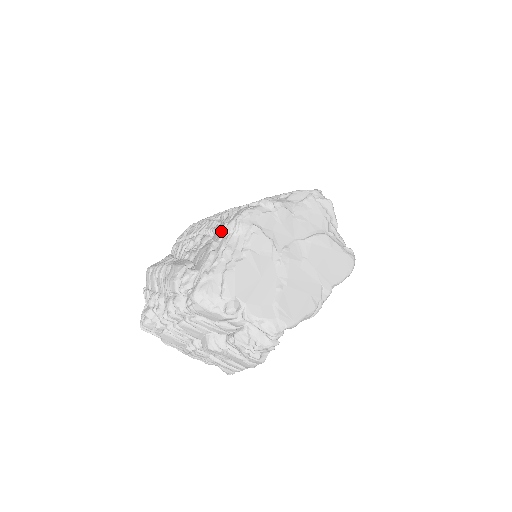
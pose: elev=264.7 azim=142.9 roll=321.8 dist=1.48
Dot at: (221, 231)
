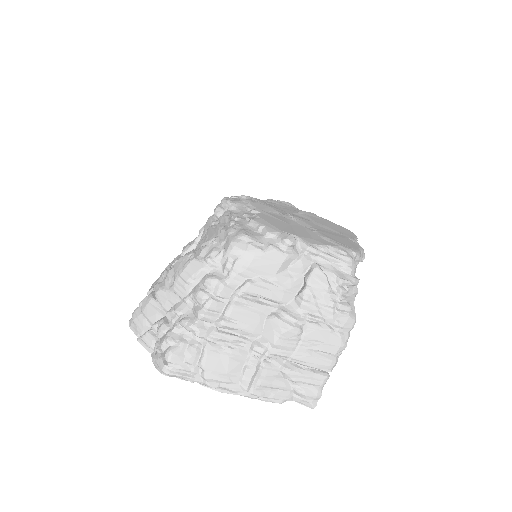
Dot at: (210, 221)
